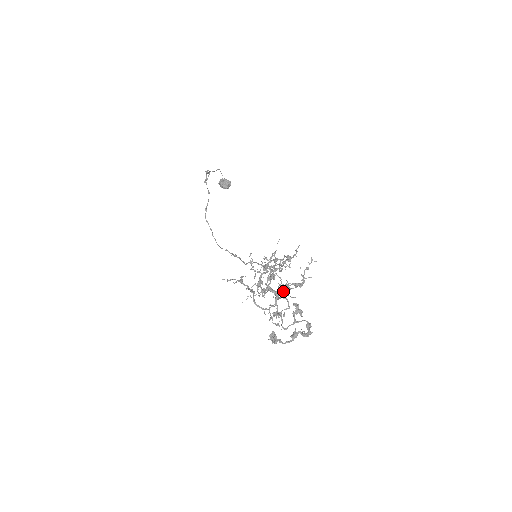
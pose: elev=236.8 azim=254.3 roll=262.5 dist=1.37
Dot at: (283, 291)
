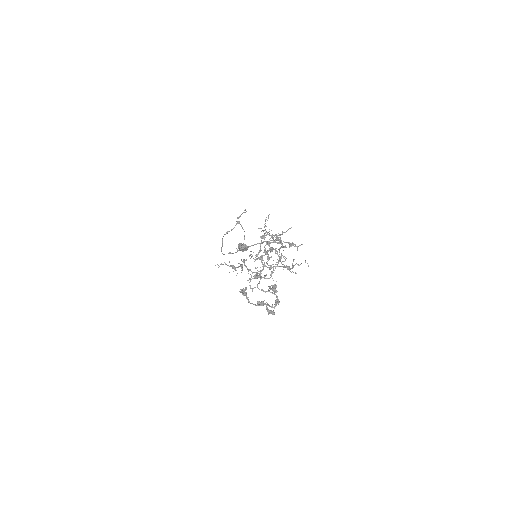
Dot at: occluded
